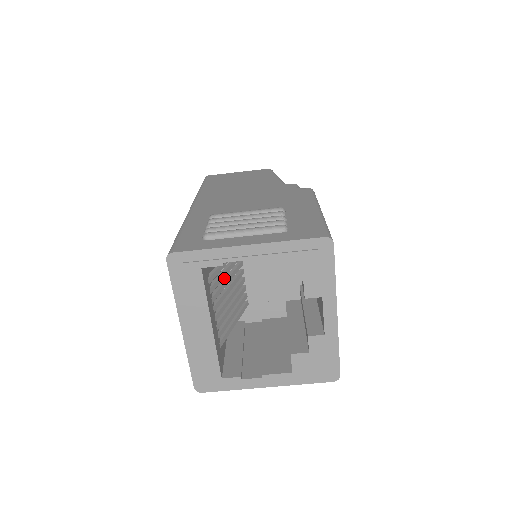
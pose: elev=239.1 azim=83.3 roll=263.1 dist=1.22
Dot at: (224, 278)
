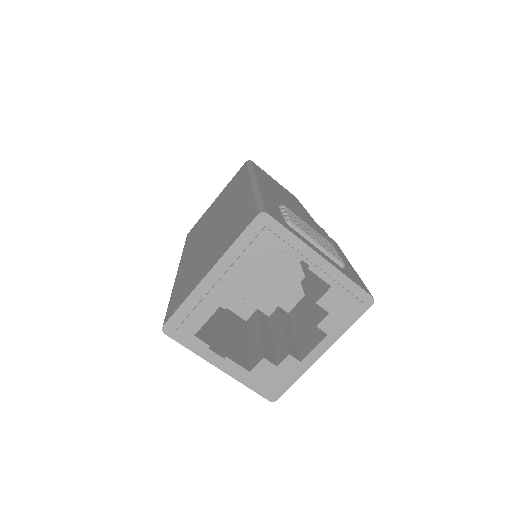
Dot at: occluded
